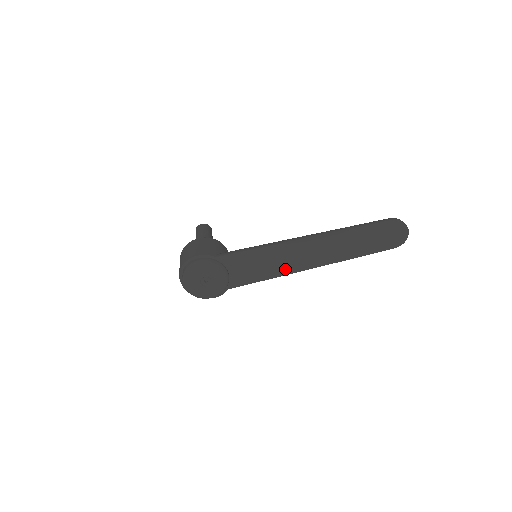
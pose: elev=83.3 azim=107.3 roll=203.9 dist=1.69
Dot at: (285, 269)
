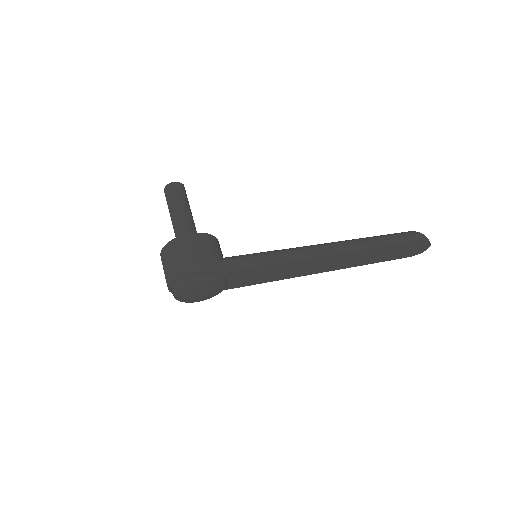
Dot at: (290, 275)
